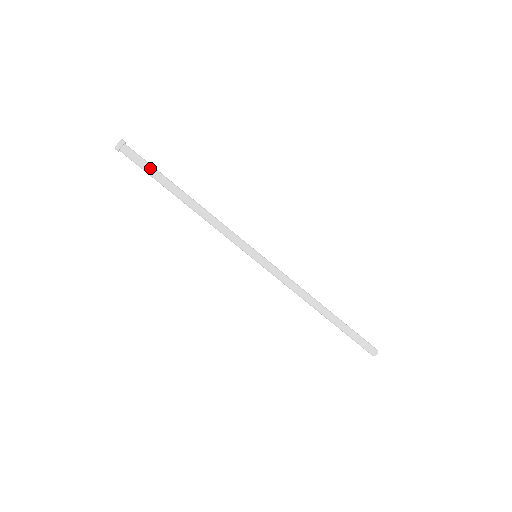
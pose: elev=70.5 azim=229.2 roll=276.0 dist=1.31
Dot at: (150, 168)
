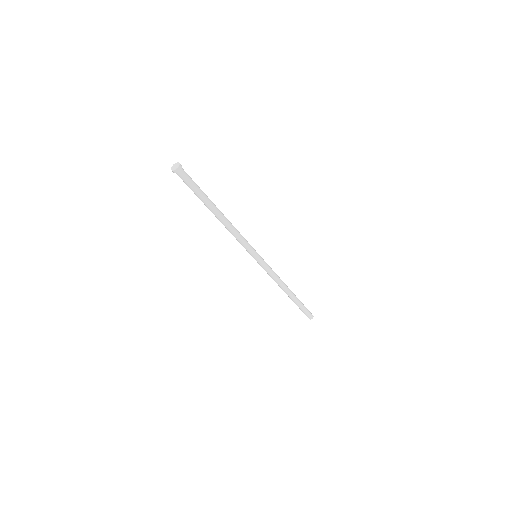
Dot at: (197, 190)
